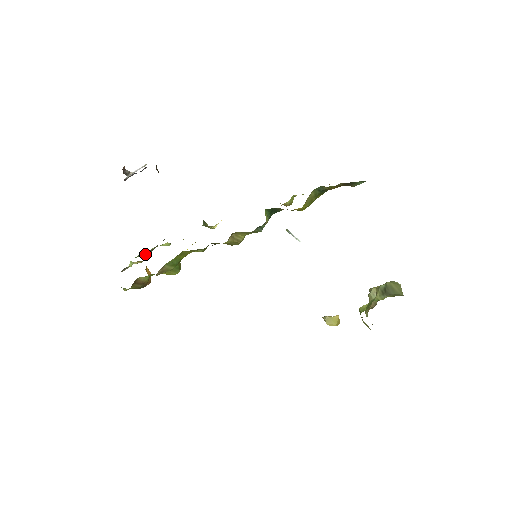
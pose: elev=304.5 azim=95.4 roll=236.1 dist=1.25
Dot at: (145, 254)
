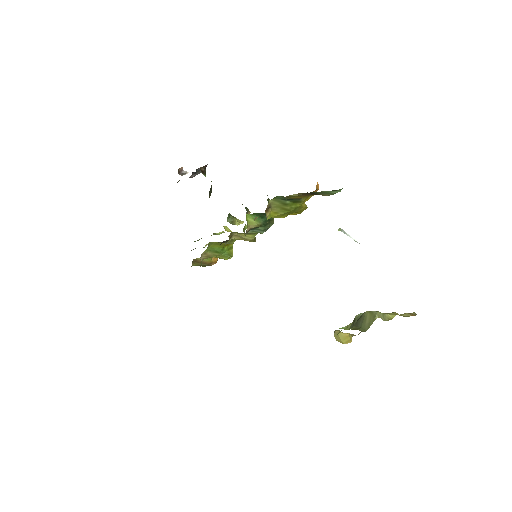
Dot at: occluded
